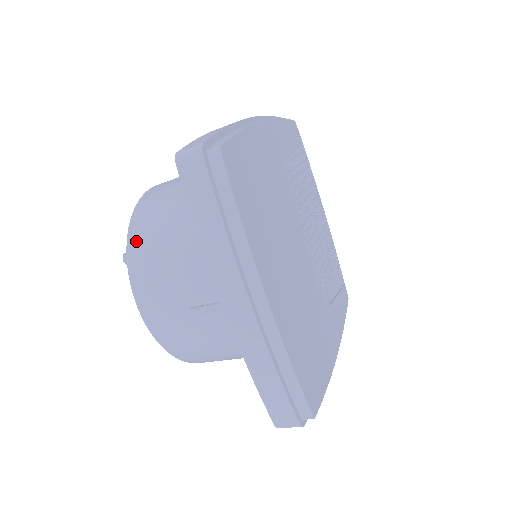
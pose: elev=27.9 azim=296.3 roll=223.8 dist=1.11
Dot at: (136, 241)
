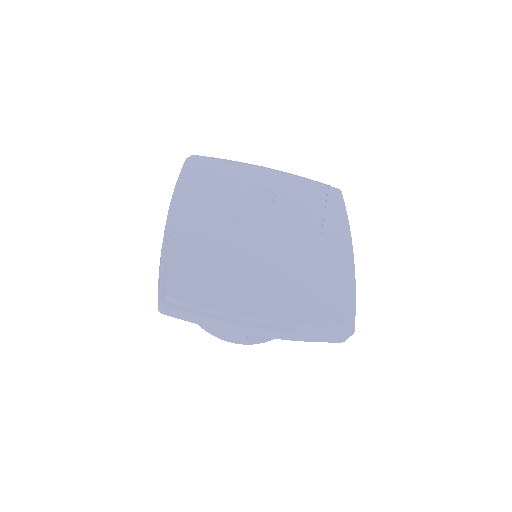
Dot at: occluded
